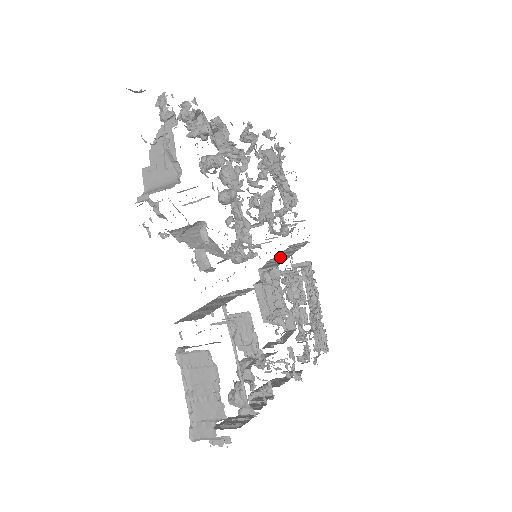
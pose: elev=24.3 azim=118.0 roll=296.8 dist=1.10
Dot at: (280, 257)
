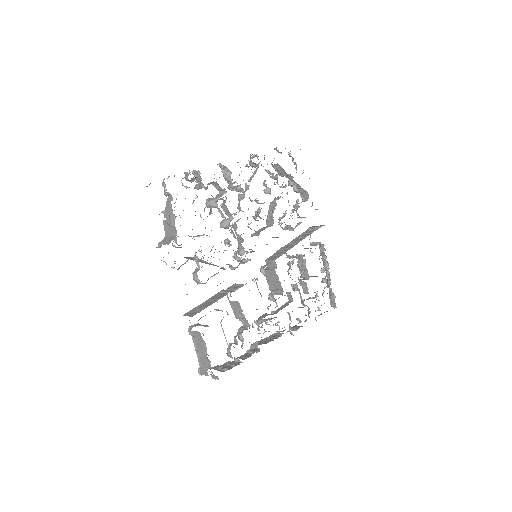
Dot at: (288, 246)
